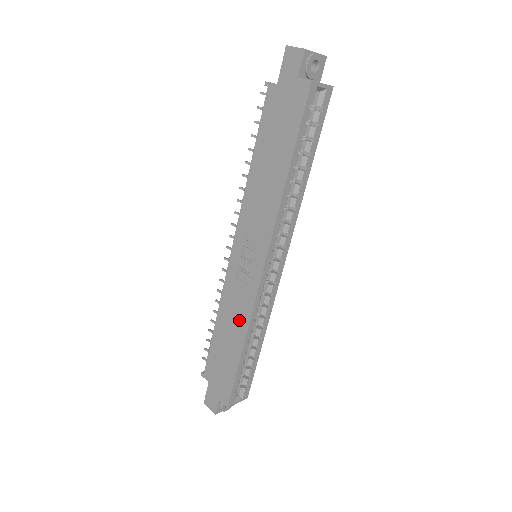
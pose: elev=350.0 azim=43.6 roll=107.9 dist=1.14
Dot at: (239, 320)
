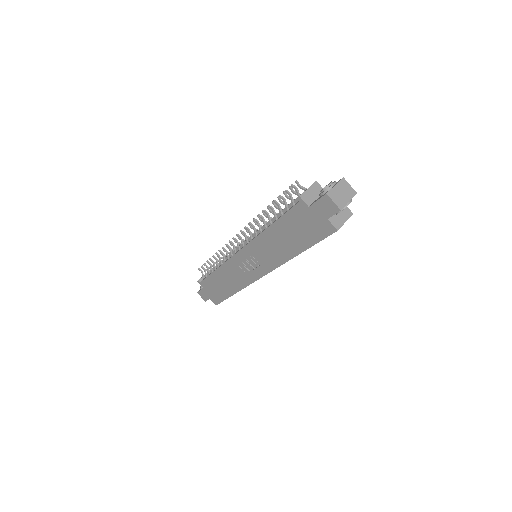
Dot at: (235, 283)
